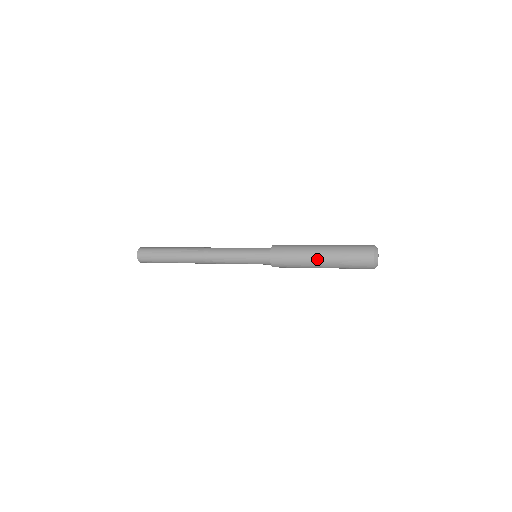
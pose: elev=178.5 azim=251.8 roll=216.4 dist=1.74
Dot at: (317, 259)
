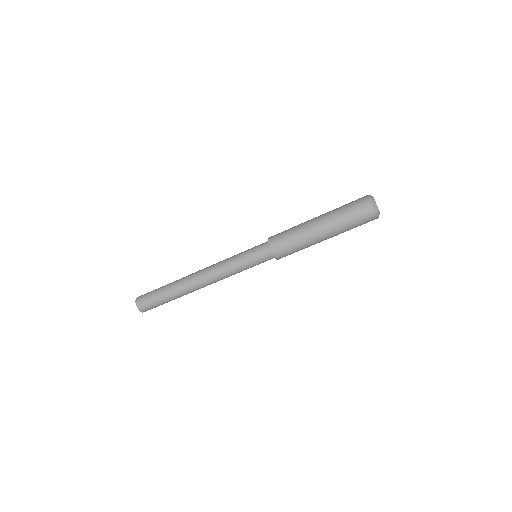
Dot at: (315, 224)
